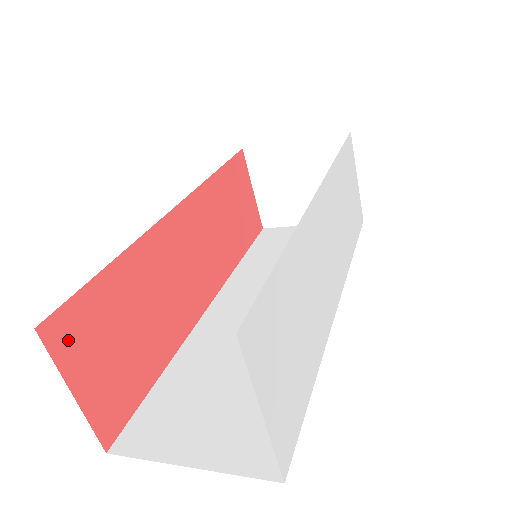
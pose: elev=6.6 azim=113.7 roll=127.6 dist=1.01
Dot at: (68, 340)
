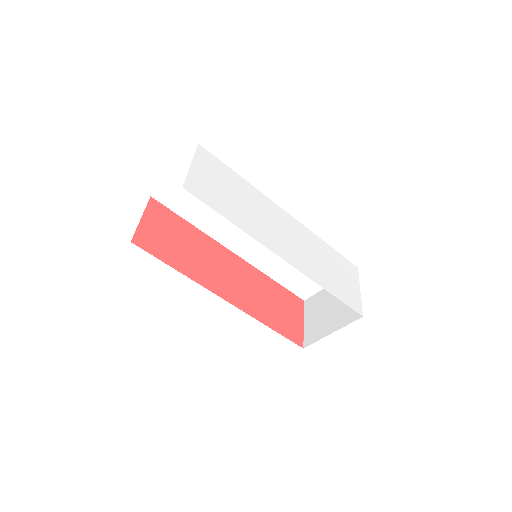
Dot at: (155, 210)
